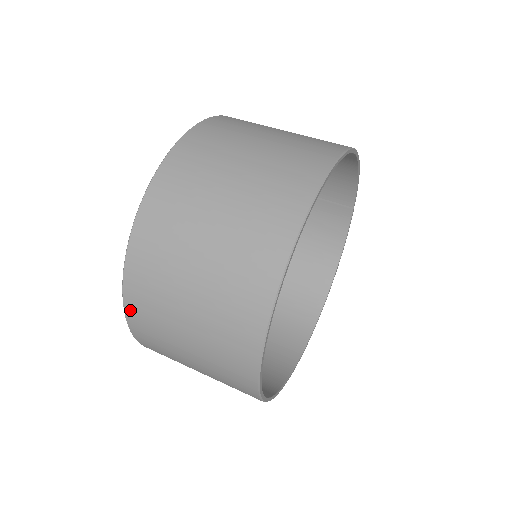
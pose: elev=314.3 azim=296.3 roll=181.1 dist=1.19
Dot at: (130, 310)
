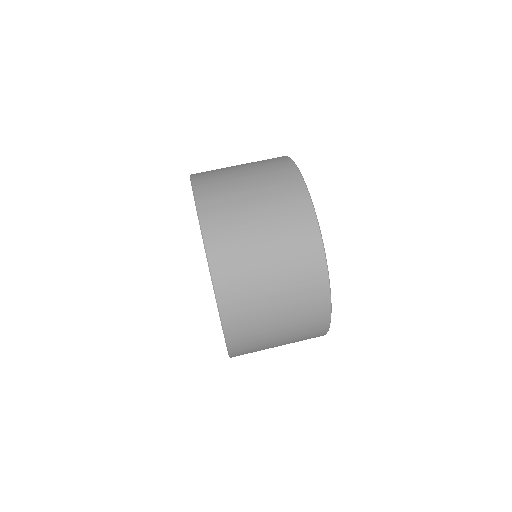
Dot at: (233, 345)
